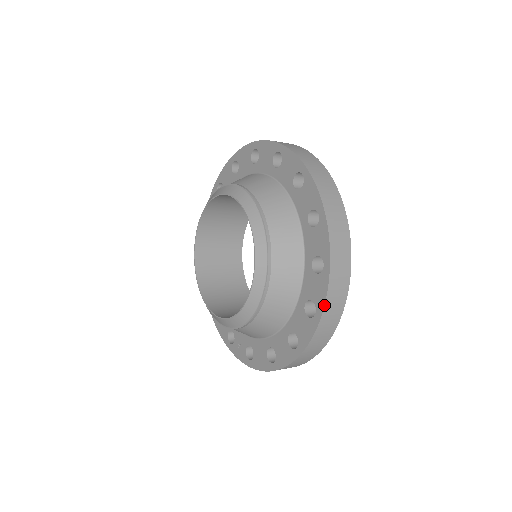
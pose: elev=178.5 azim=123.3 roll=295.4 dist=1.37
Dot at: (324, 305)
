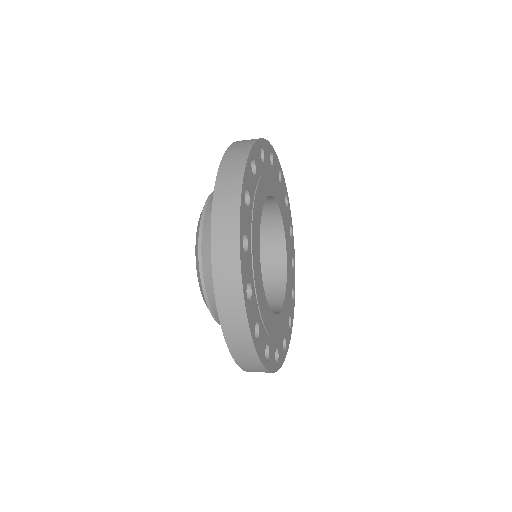
Dot at: (213, 284)
